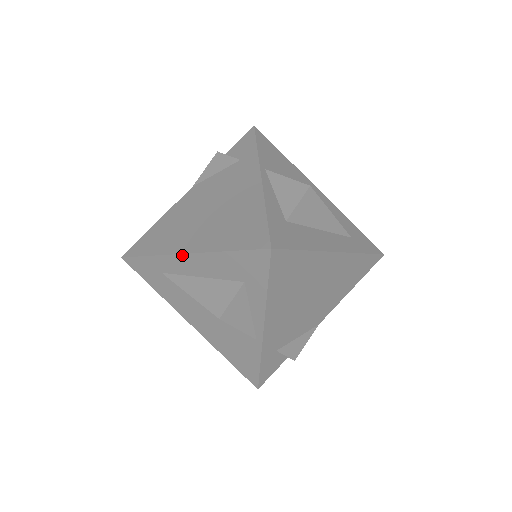
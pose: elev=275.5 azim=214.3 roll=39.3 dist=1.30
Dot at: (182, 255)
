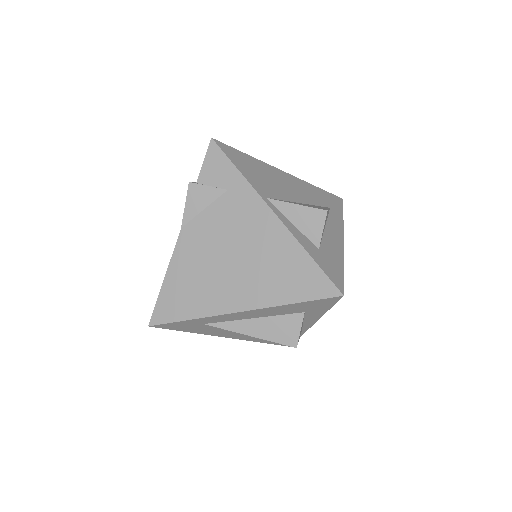
Dot at: (236, 313)
